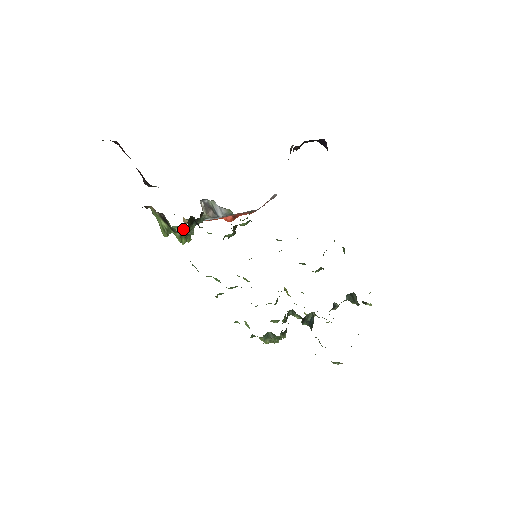
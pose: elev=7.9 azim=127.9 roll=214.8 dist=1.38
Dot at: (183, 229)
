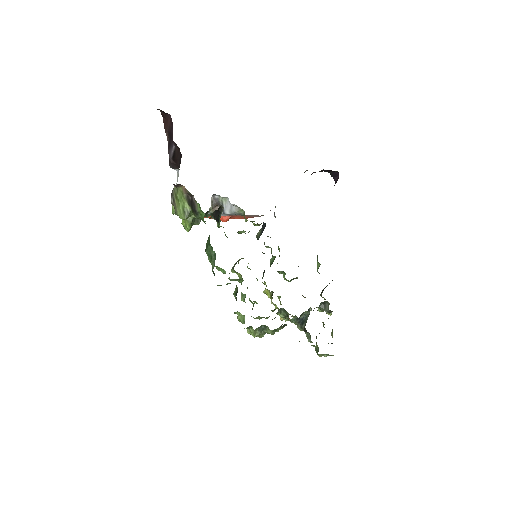
Dot at: occluded
